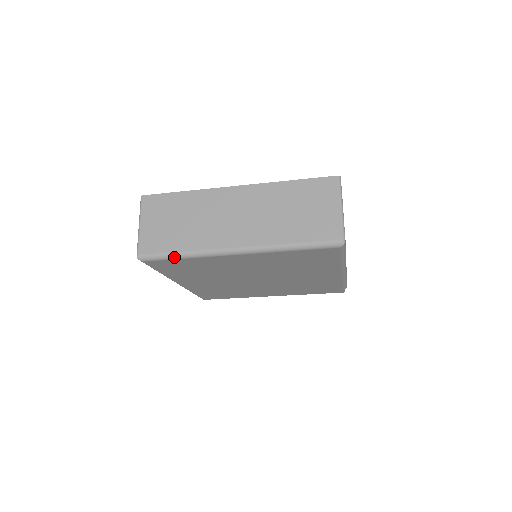
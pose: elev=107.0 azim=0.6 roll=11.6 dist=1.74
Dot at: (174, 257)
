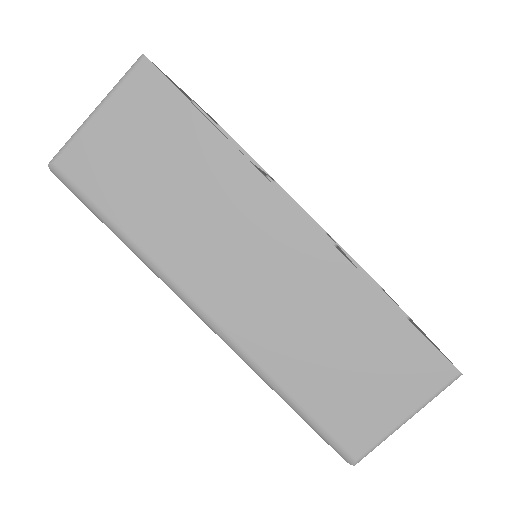
Dot at: (107, 225)
